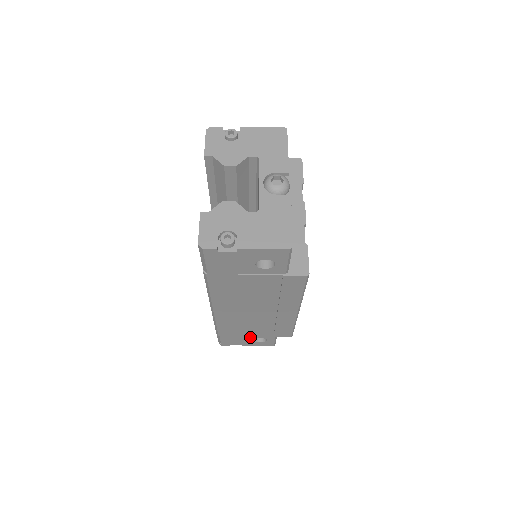
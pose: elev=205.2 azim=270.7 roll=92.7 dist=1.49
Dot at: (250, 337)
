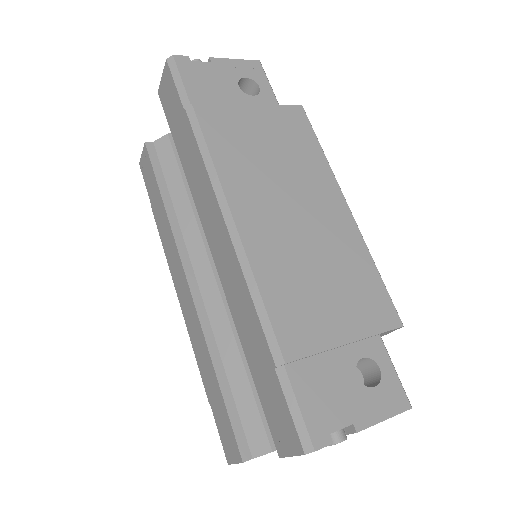
Dot at: occluded
